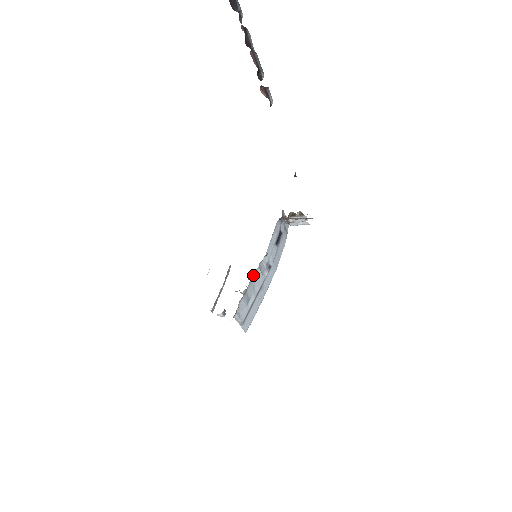
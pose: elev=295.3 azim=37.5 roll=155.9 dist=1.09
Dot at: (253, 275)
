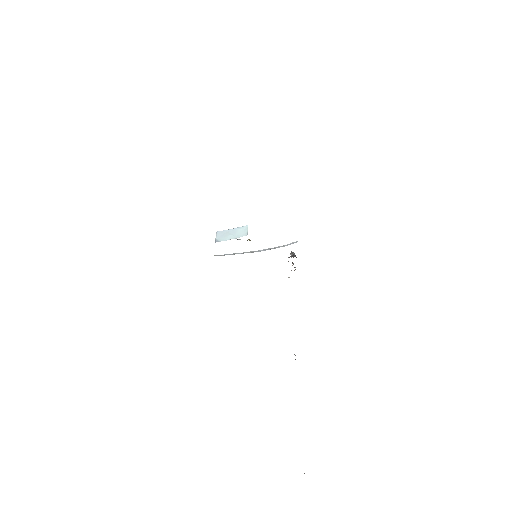
Dot at: occluded
